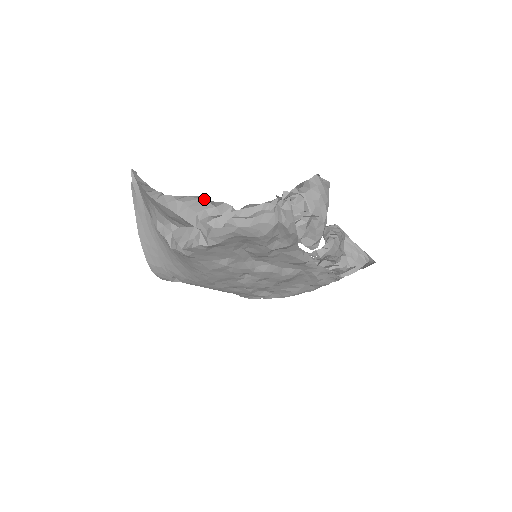
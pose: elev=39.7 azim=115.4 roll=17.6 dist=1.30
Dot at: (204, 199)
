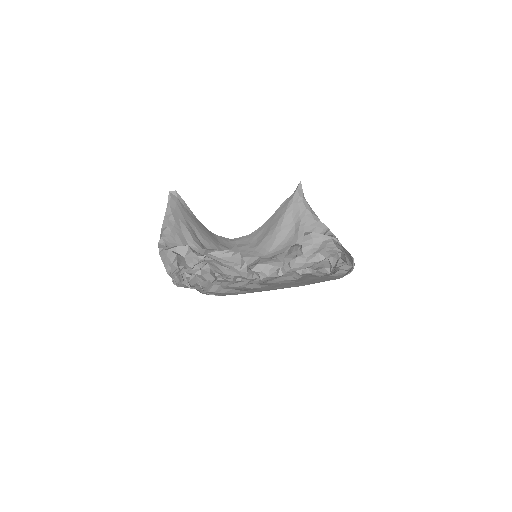
Dot at: (169, 254)
